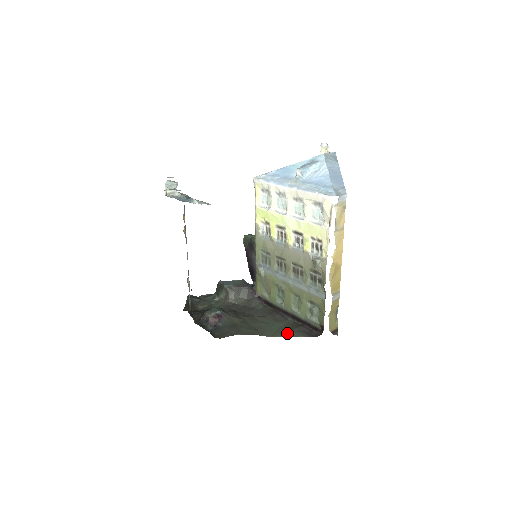
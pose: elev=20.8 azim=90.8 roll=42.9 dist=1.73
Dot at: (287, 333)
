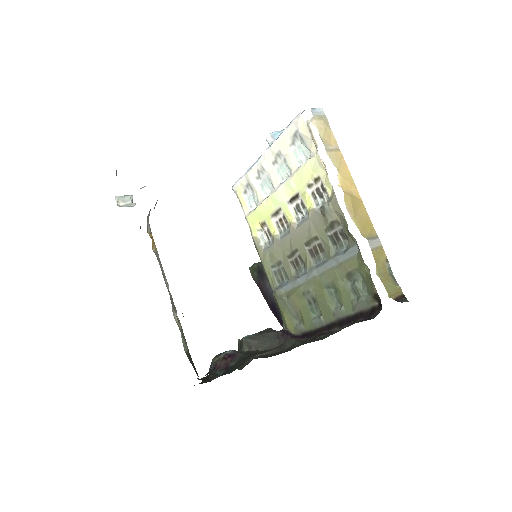
Dot at: occluded
